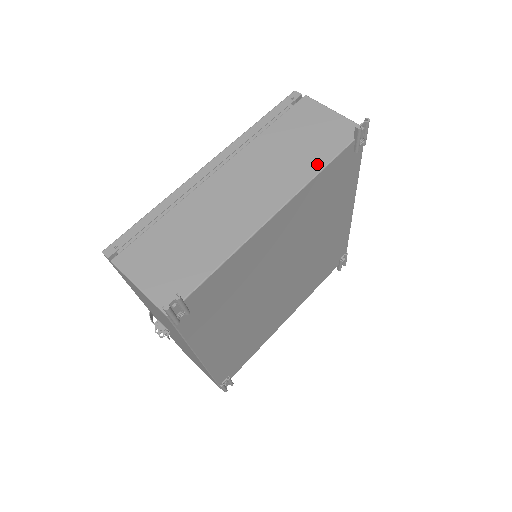
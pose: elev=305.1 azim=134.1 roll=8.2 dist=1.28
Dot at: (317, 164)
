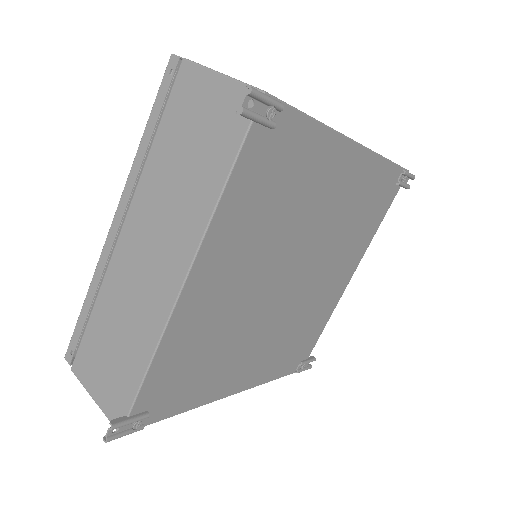
Dot at: (213, 188)
